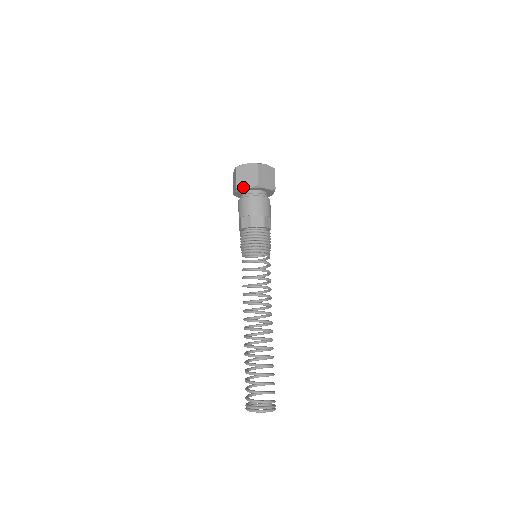
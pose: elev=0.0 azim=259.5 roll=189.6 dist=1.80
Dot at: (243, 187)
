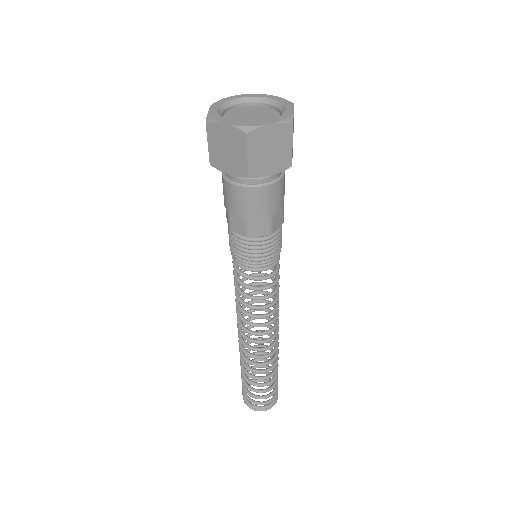
Dot at: (263, 174)
